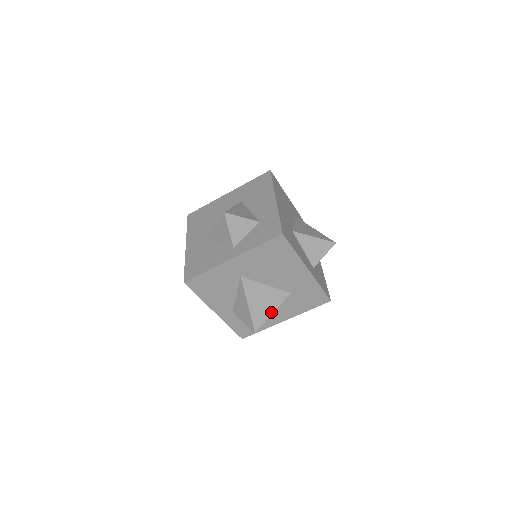
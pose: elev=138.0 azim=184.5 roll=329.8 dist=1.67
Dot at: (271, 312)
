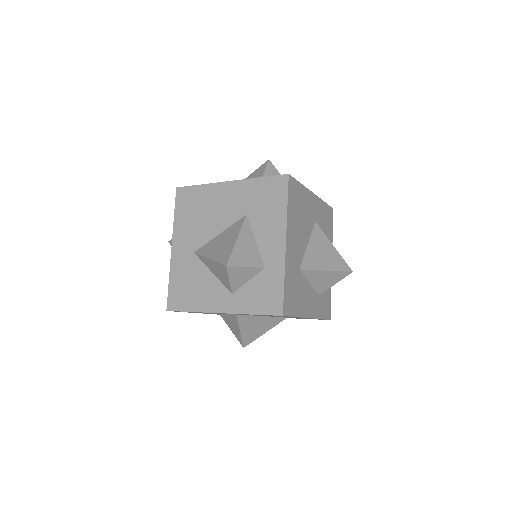
Dot at: (235, 241)
